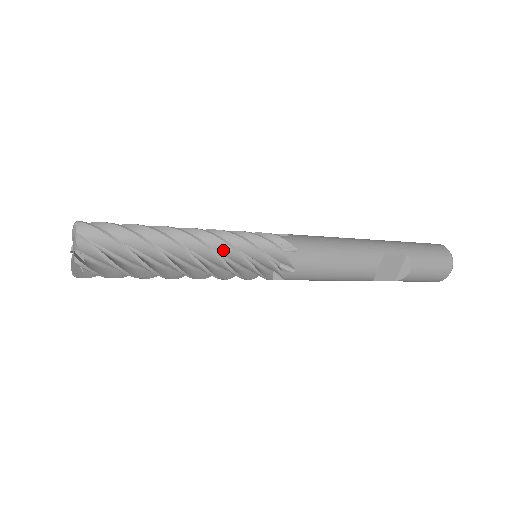
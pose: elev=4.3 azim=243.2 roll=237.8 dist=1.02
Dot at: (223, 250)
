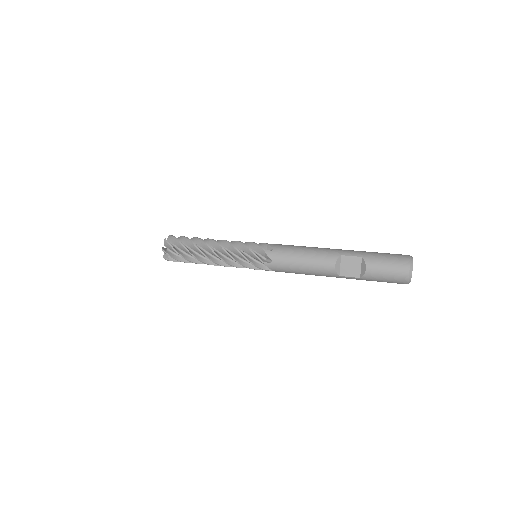
Dot at: (230, 248)
